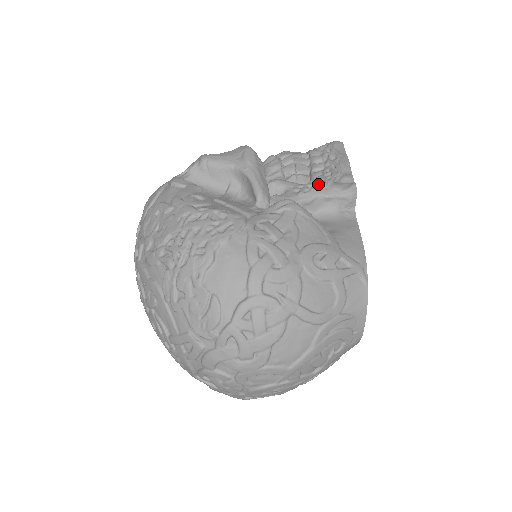
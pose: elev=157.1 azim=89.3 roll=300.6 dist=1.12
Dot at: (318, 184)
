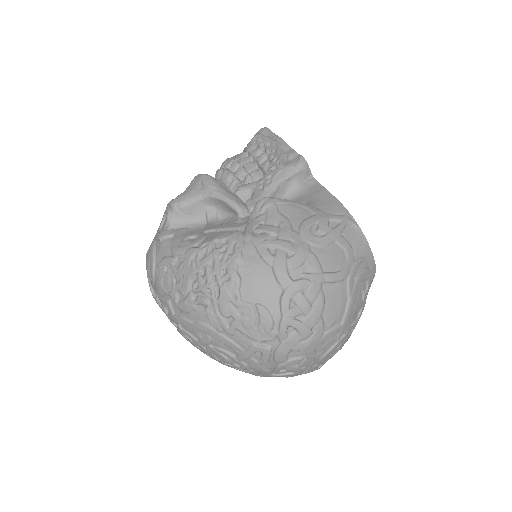
Dot at: (274, 172)
